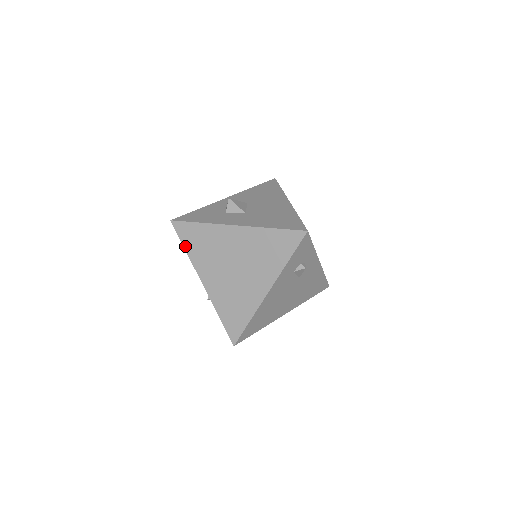
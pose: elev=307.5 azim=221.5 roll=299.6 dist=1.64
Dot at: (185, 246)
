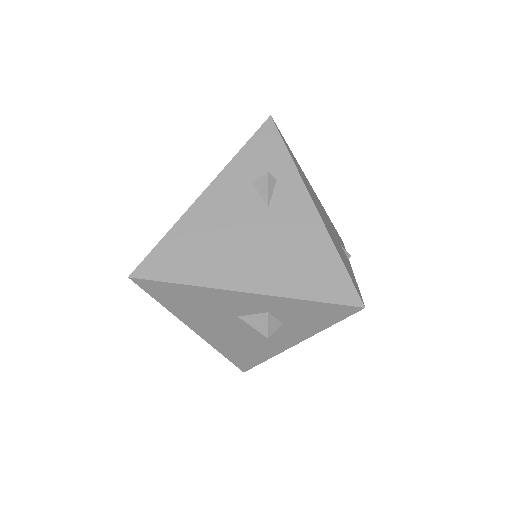
Dot at: occluded
